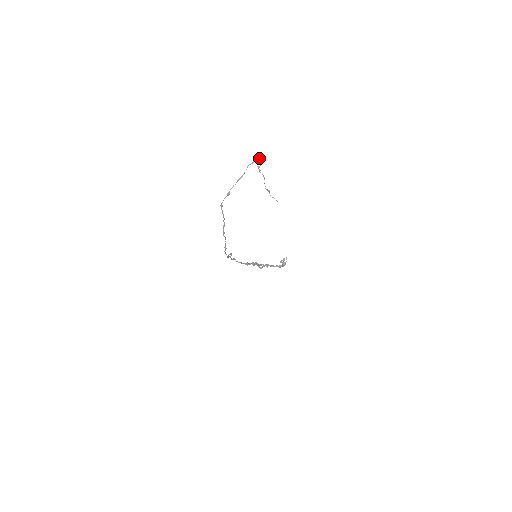
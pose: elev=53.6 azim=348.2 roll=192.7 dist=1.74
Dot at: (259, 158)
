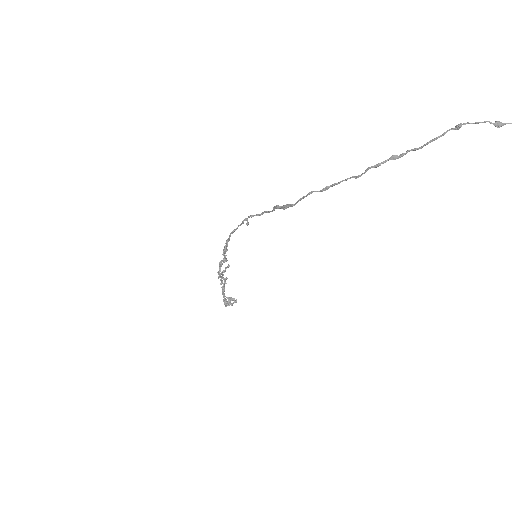
Dot at: out of frame
